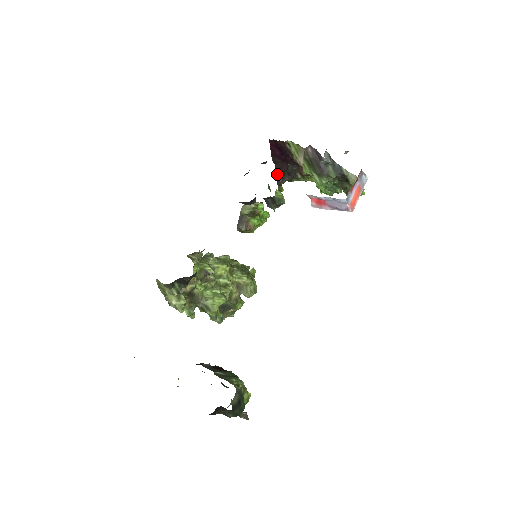
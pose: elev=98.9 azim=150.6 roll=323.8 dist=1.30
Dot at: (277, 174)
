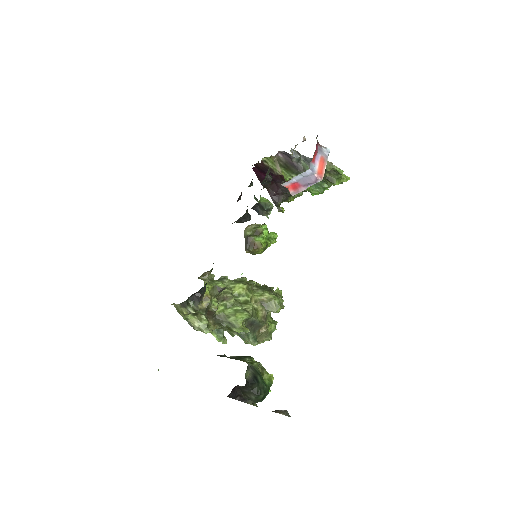
Dot at: (271, 197)
